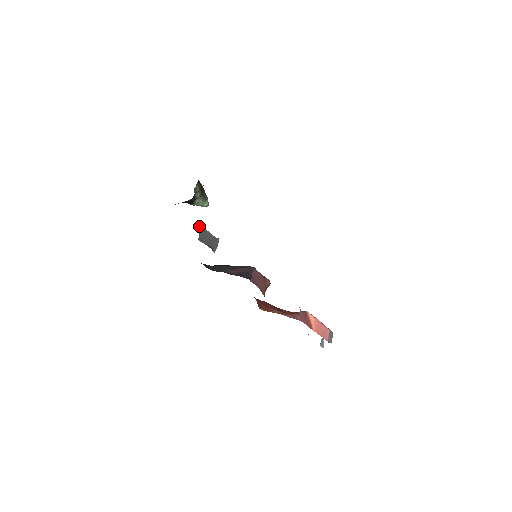
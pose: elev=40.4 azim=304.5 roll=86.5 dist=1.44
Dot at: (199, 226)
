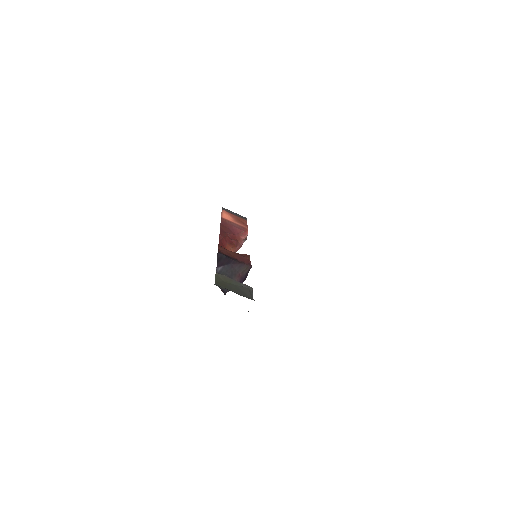
Dot at: occluded
